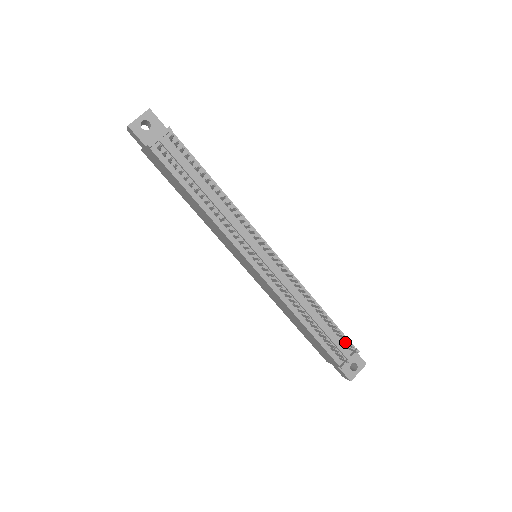
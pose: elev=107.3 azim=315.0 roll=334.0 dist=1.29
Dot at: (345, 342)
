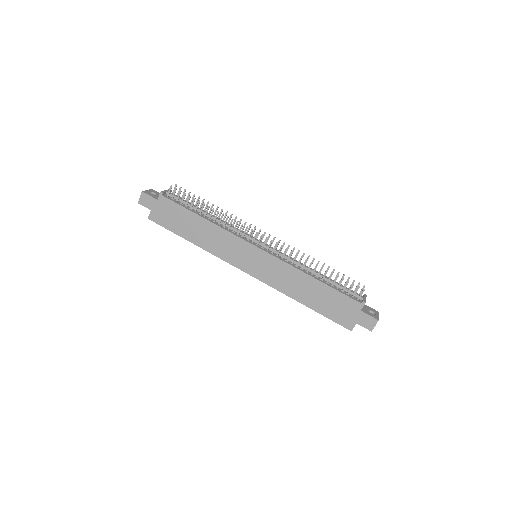
Dot at: occluded
